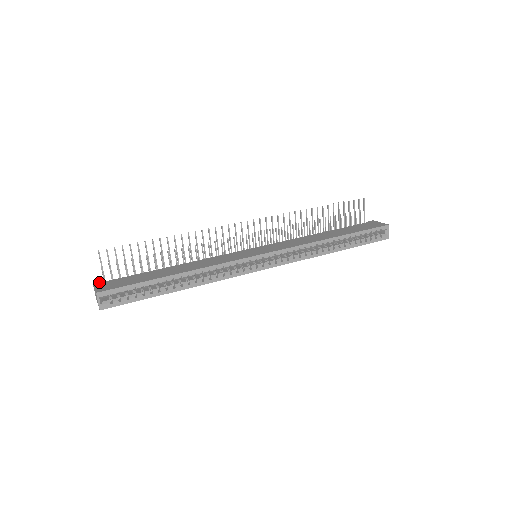
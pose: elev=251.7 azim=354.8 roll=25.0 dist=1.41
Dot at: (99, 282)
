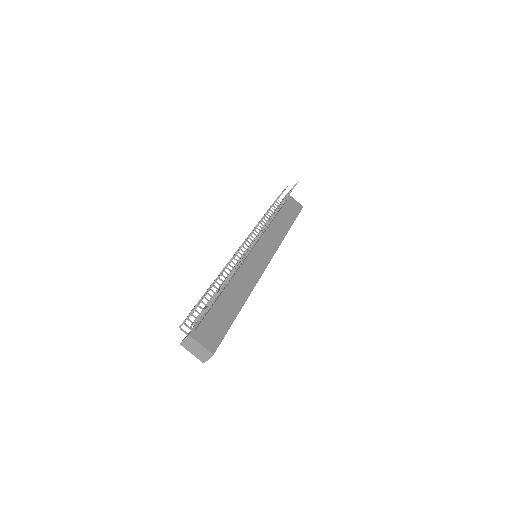
Dot at: (194, 332)
